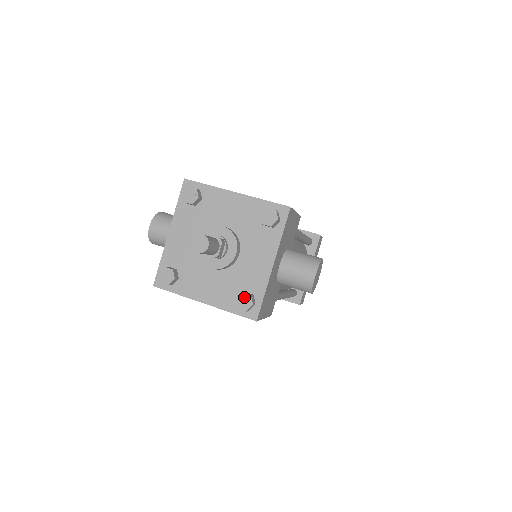
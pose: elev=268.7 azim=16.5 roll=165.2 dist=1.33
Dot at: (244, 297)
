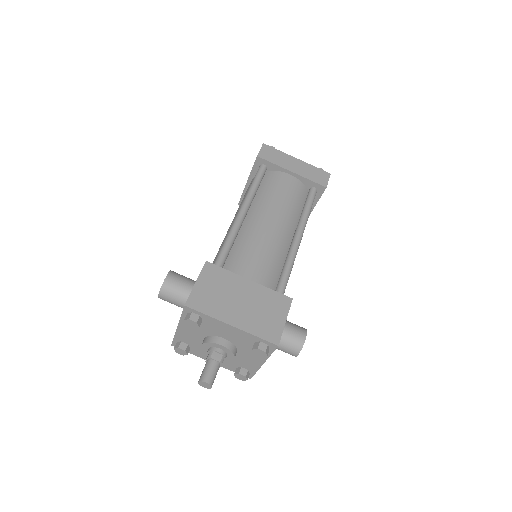
Dot at: (241, 376)
